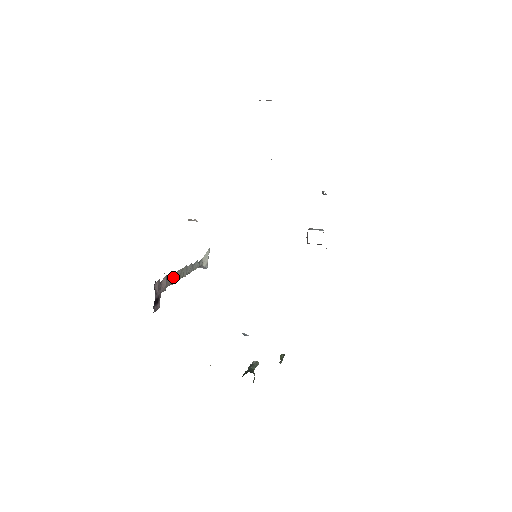
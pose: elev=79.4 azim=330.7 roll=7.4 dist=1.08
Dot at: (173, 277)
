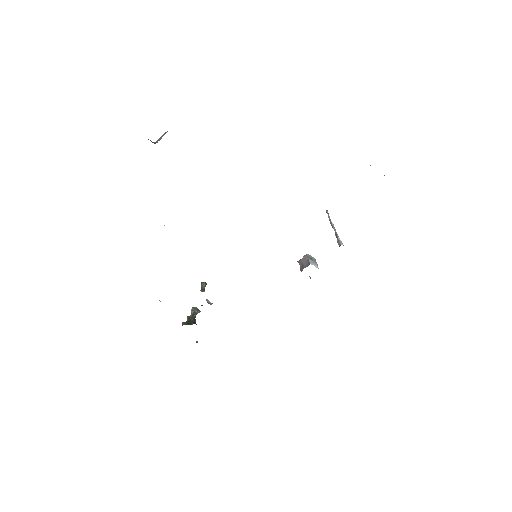
Dot at: occluded
